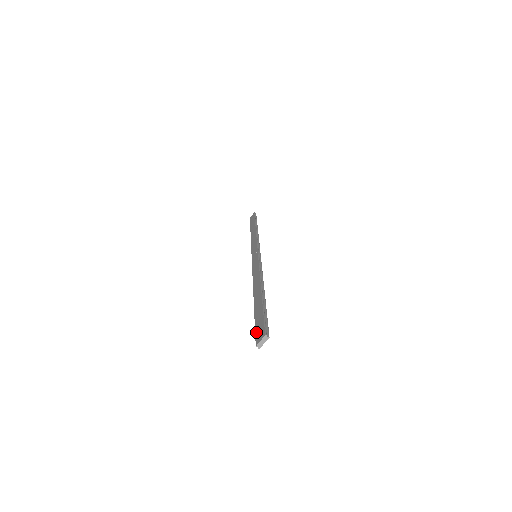
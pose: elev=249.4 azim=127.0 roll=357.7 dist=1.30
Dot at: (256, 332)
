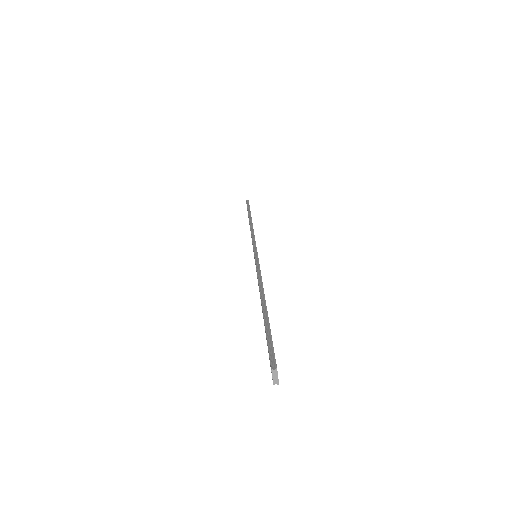
Dot at: occluded
